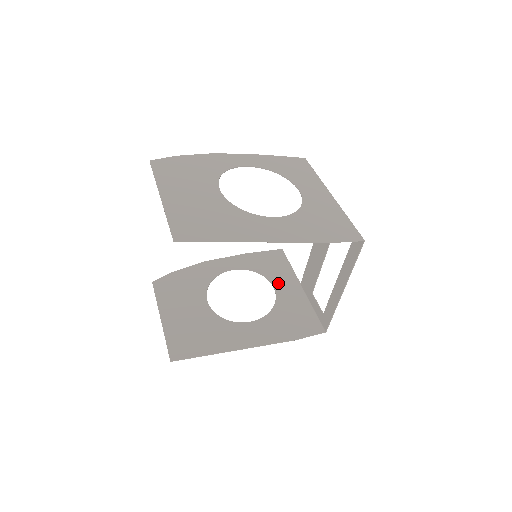
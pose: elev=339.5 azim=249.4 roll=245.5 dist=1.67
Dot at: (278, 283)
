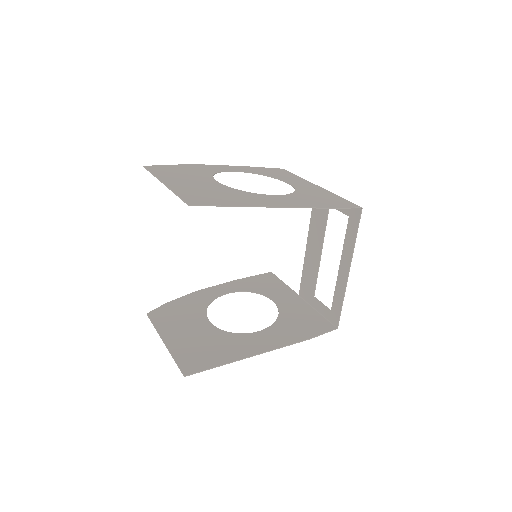
Dot at: (276, 297)
